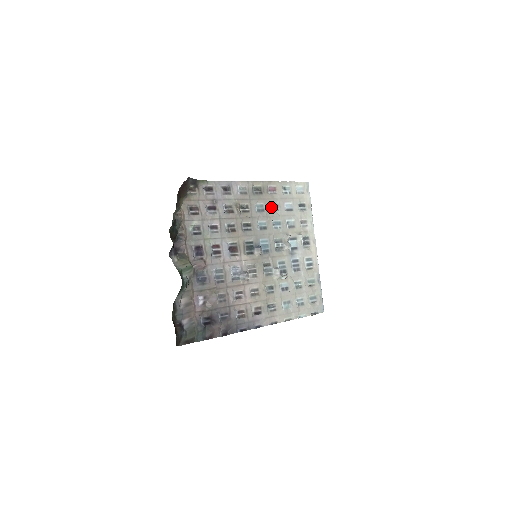
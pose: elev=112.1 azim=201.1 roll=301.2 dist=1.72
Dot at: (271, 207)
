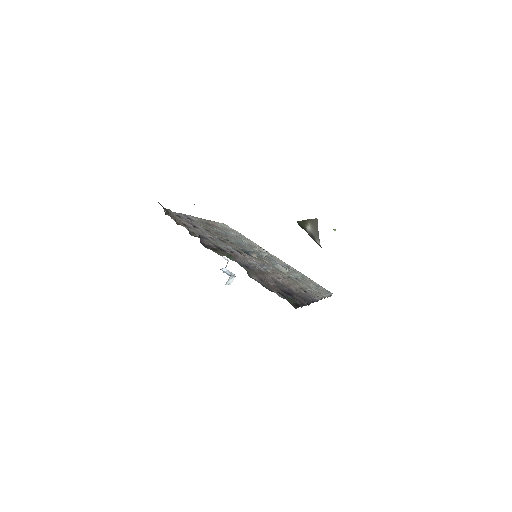
Dot at: occluded
